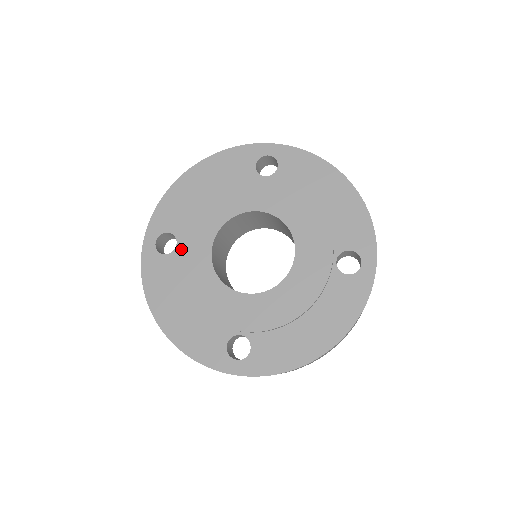
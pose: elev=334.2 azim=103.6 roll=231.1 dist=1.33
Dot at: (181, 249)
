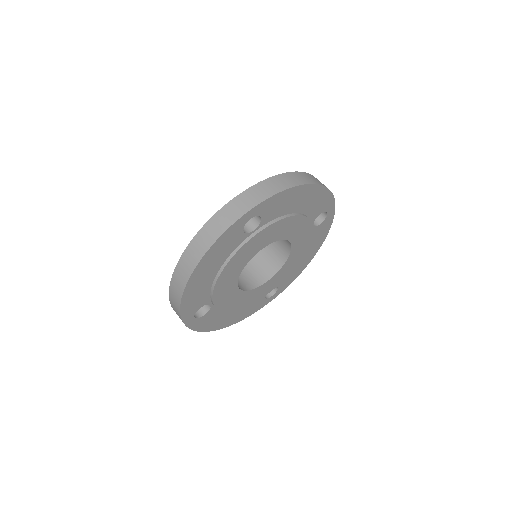
Dot at: (218, 305)
